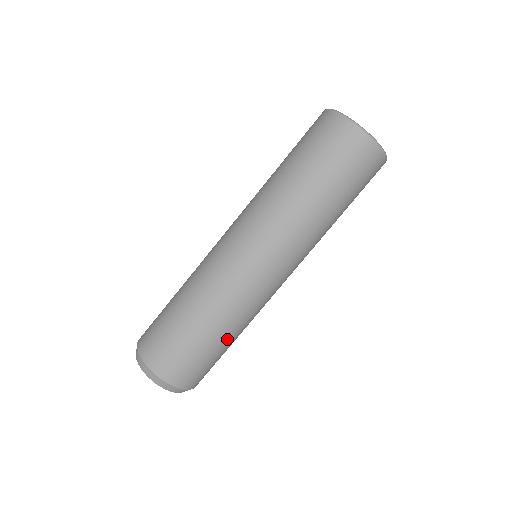
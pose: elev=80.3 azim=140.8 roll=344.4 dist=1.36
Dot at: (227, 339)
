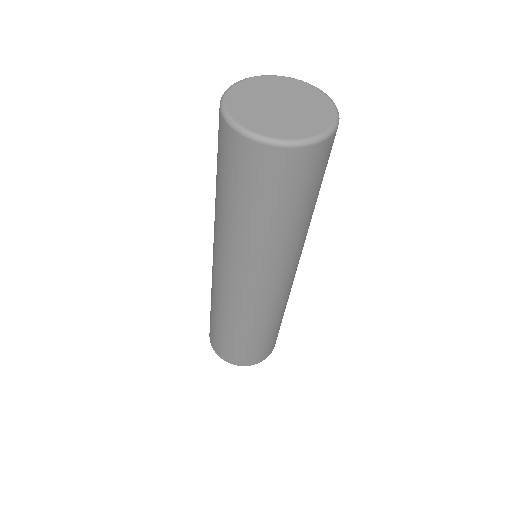
Dot at: occluded
